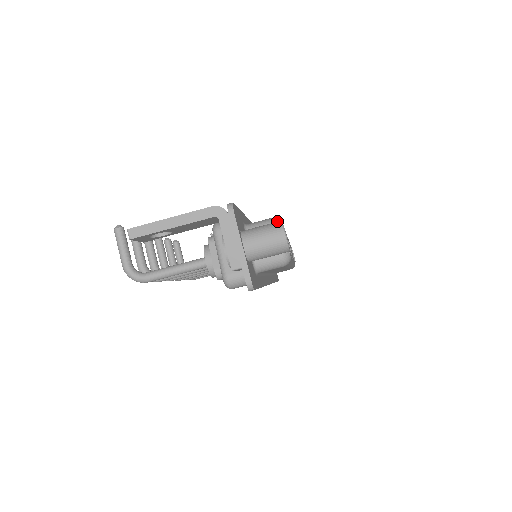
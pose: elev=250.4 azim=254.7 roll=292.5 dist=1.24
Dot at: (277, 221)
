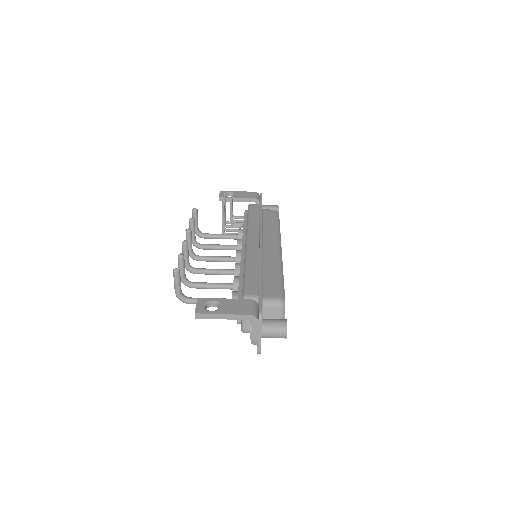
Dot at: (283, 304)
